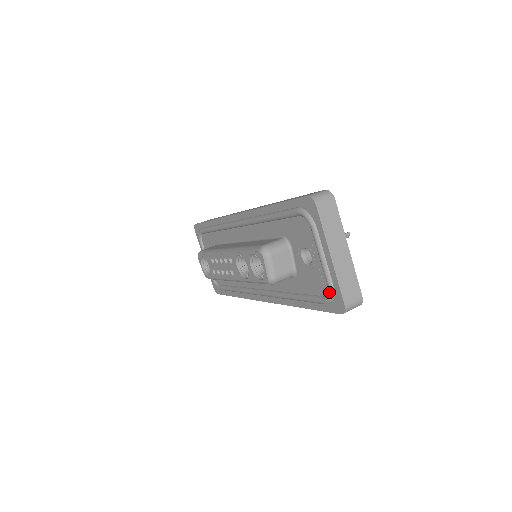
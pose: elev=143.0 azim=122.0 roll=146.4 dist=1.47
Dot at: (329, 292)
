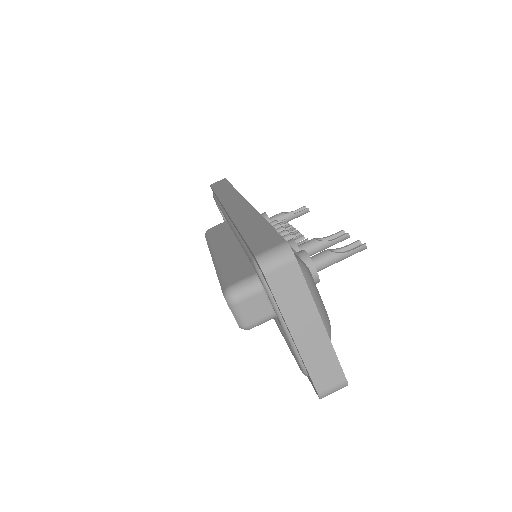
Dot at: occluded
